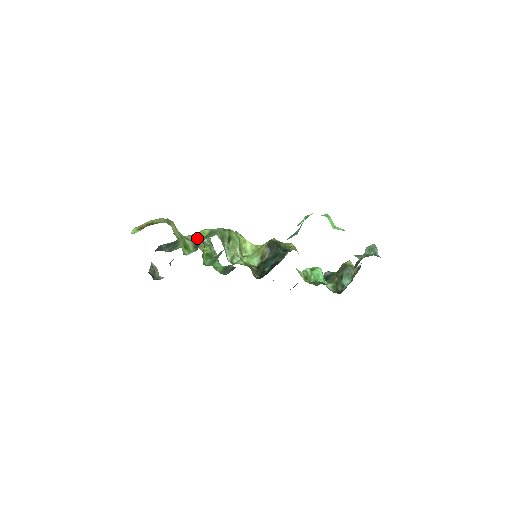
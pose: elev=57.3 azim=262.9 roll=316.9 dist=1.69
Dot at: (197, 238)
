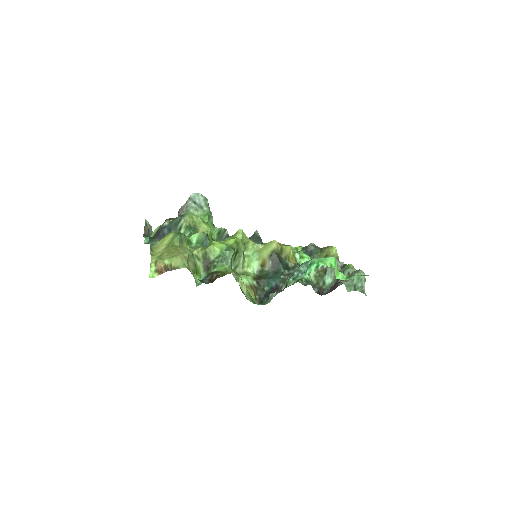
Dot at: (207, 256)
